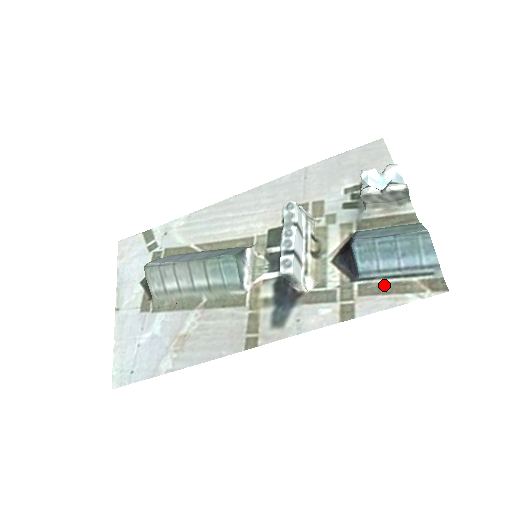
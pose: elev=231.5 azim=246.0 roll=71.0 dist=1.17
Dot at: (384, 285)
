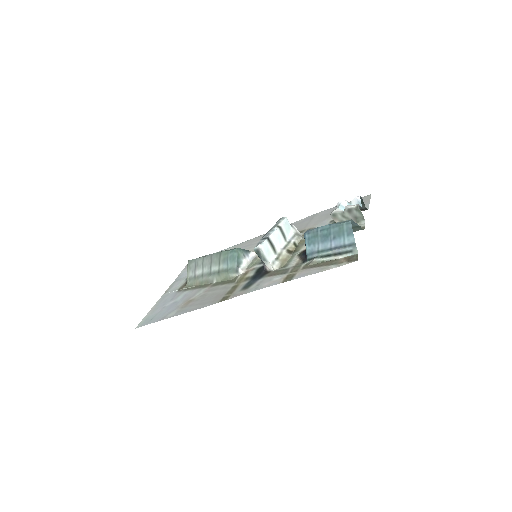
Dot at: (320, 262)
